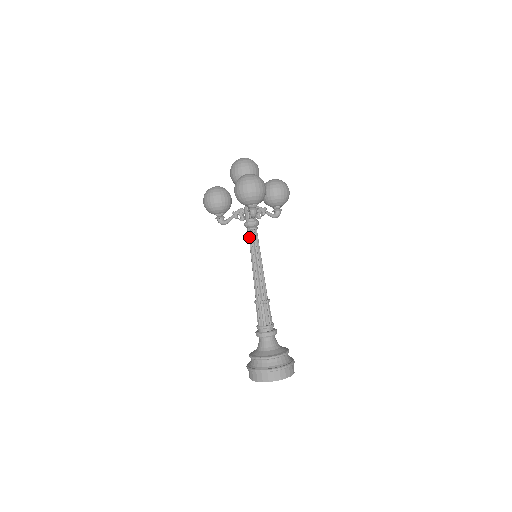
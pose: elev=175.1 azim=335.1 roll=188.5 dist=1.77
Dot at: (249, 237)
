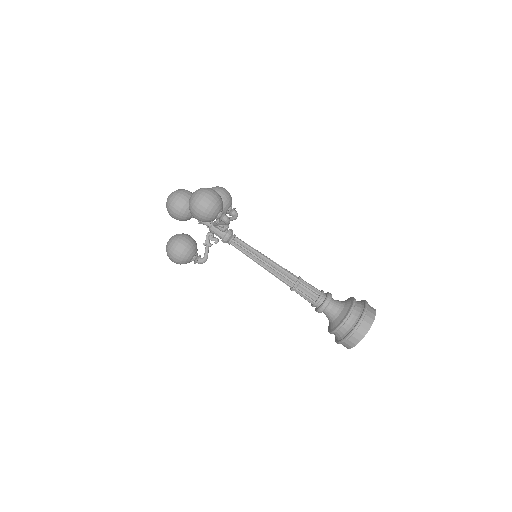
Dot at: (236, 247)
